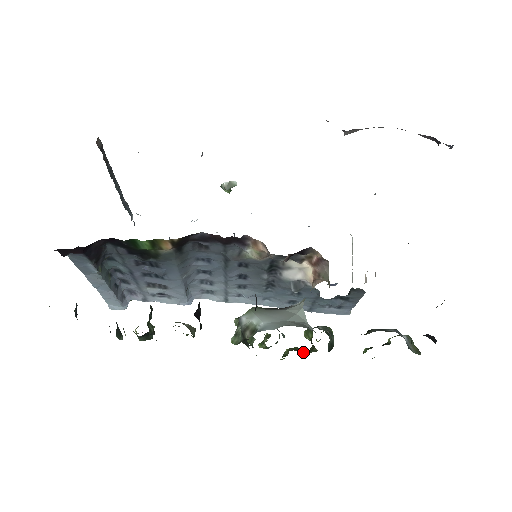
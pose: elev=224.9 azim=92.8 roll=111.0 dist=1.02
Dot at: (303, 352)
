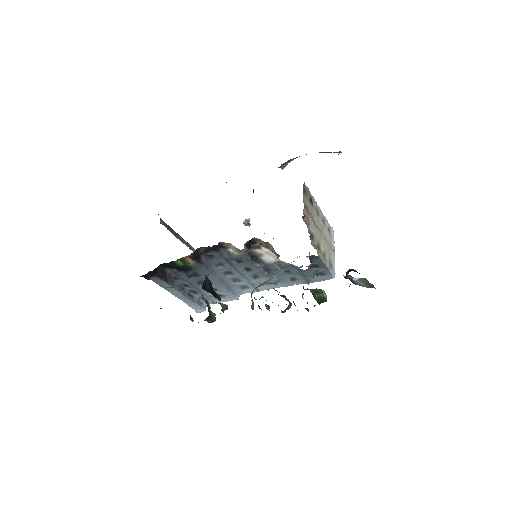
Dot at: occluded
